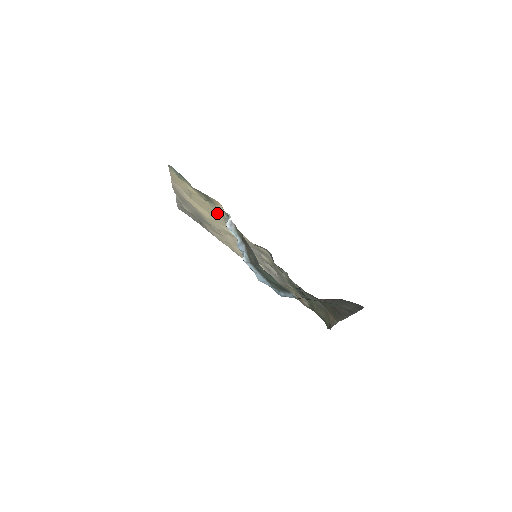
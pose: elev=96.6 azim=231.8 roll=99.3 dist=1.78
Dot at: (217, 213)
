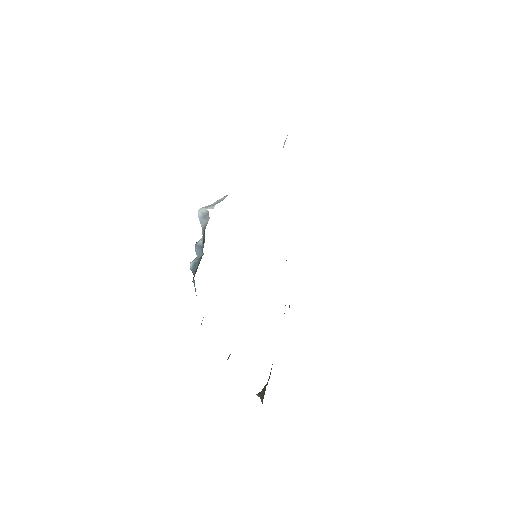
Dot at: occluded
